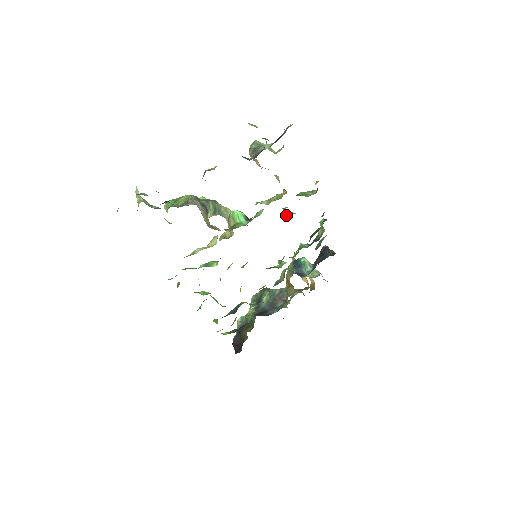
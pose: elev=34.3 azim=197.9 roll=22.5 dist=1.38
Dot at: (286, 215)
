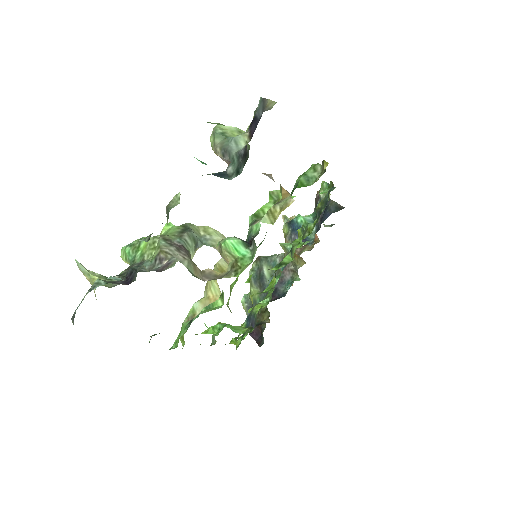
Dot at: occluded
